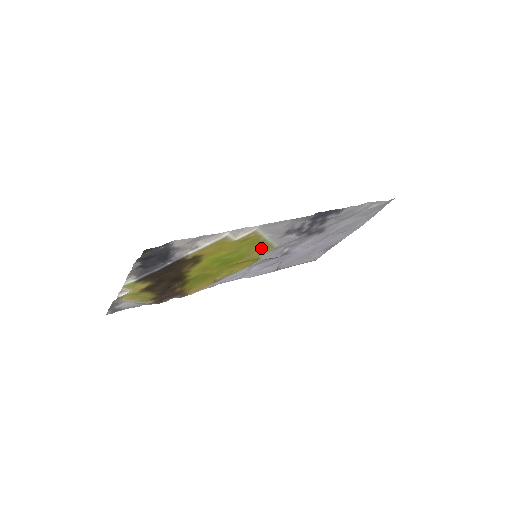
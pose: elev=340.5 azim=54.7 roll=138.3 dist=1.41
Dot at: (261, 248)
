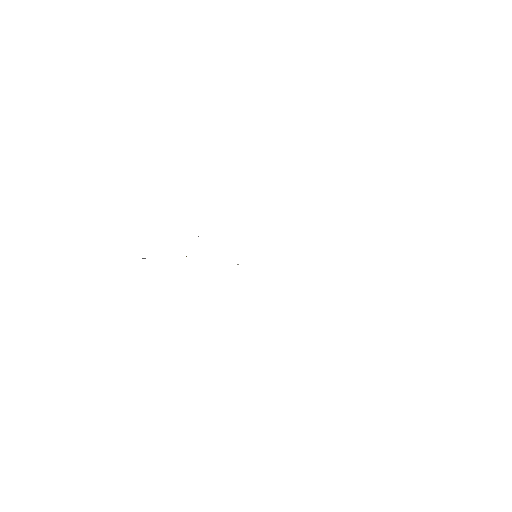
Dot at: occluded
